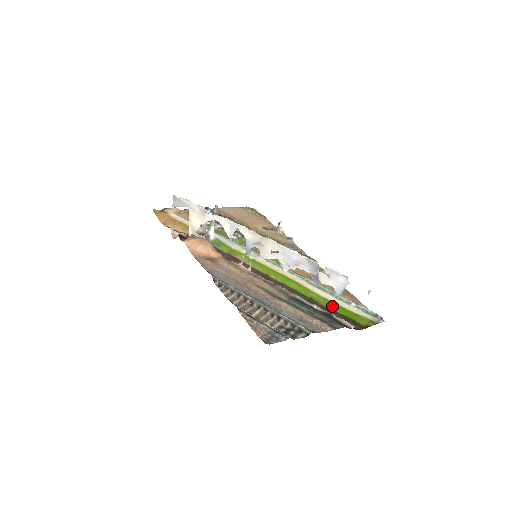
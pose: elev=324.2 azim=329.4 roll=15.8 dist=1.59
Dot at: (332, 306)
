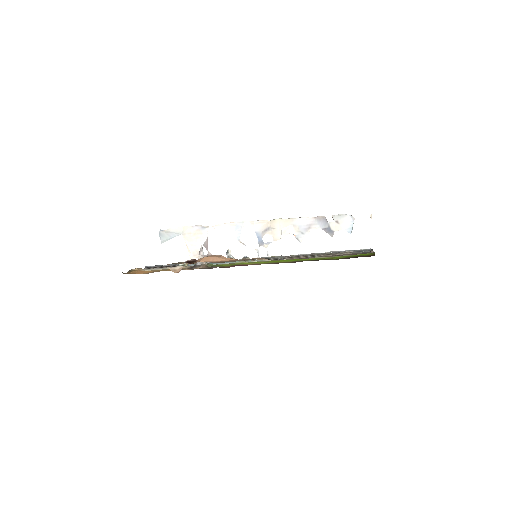
Dot at: (341, 257)
